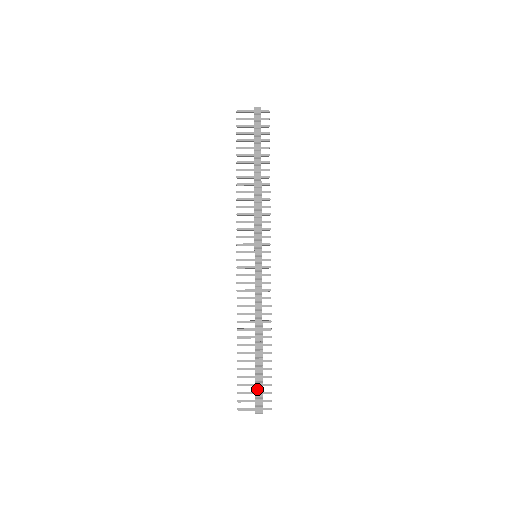
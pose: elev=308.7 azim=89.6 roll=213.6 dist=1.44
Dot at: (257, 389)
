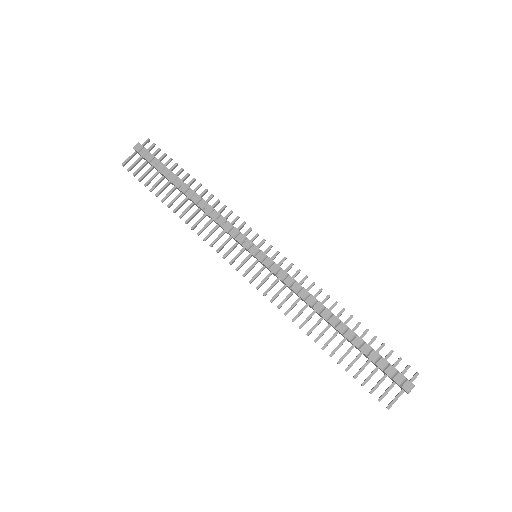
Dot at: (384, 369)
